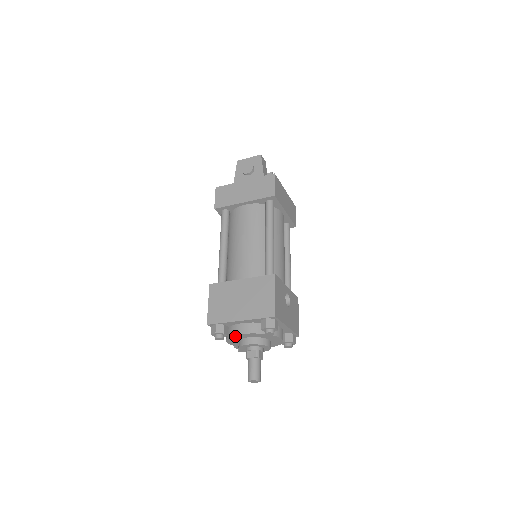
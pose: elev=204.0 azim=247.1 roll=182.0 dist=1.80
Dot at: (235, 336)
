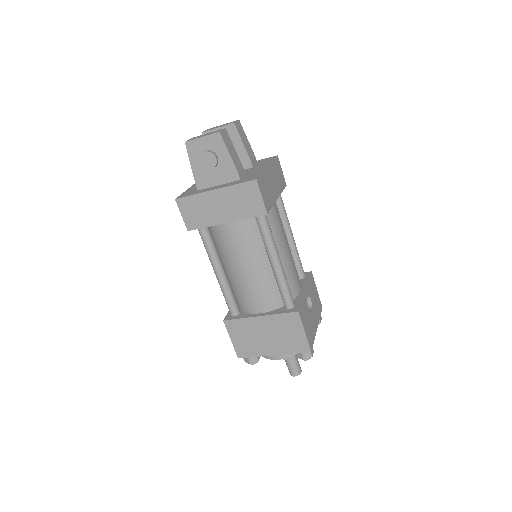
Dot at: (269, 357)
